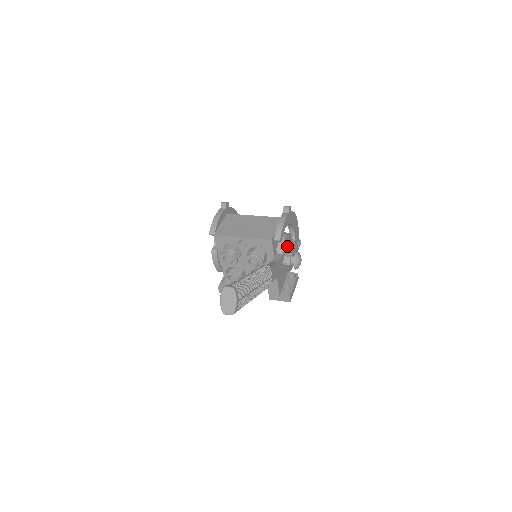
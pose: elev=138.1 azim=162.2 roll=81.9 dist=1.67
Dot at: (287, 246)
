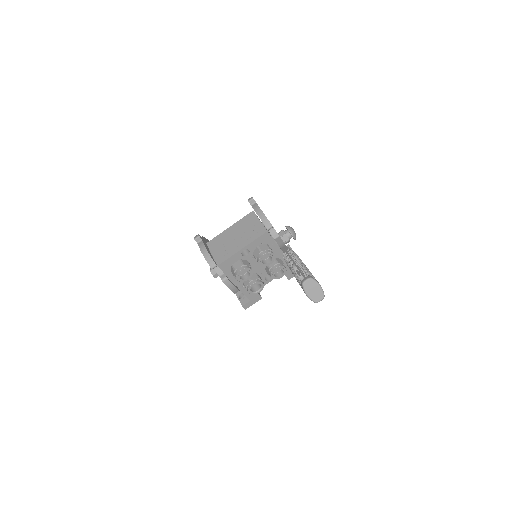
Dot at: occluded
